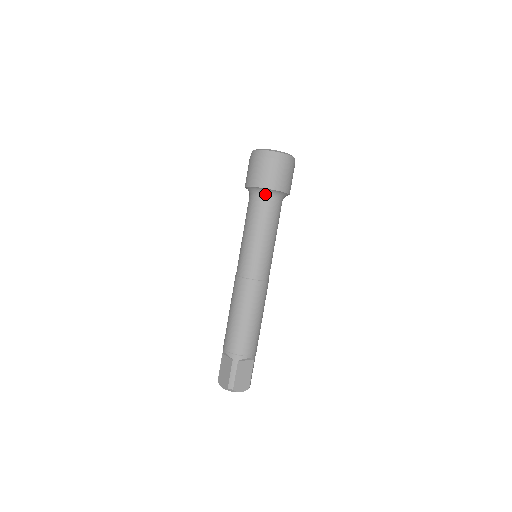
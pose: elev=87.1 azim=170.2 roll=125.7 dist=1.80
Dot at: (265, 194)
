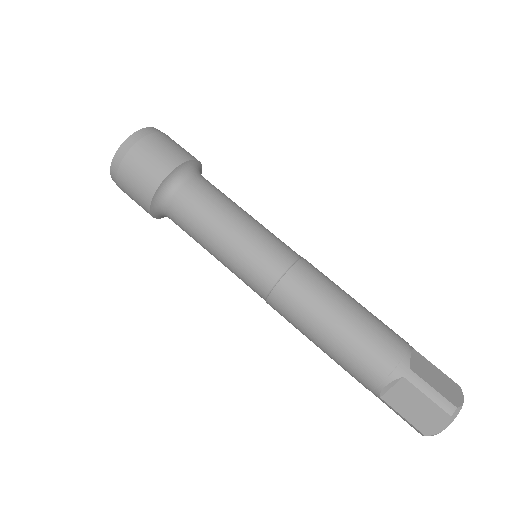
Dot at: (179, 181)
